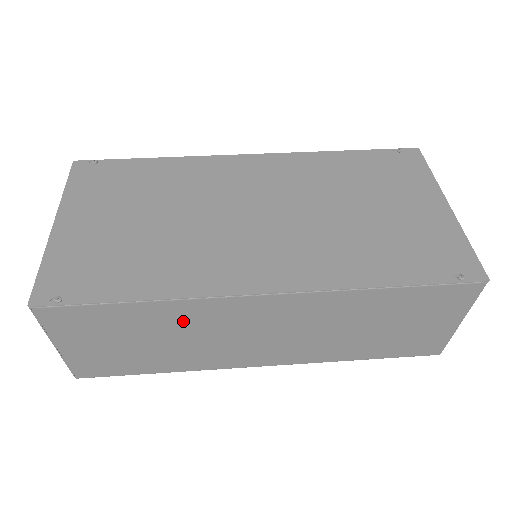
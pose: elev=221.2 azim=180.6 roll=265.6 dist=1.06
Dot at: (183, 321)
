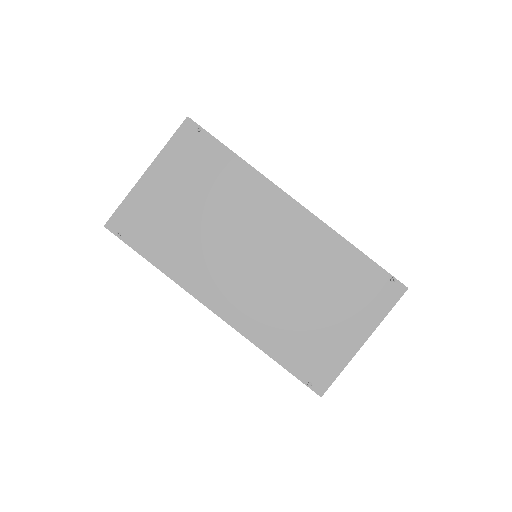
Dot at: occluded
